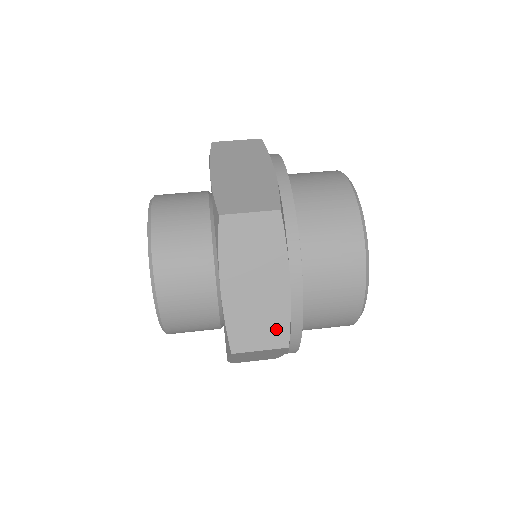
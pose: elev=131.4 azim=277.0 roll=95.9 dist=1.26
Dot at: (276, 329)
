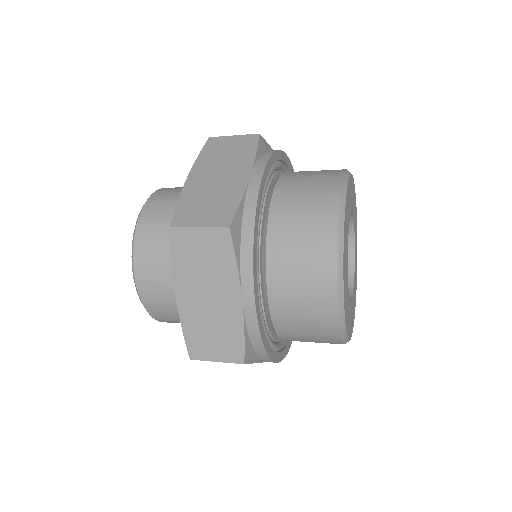
Dot at: (222, 210)
